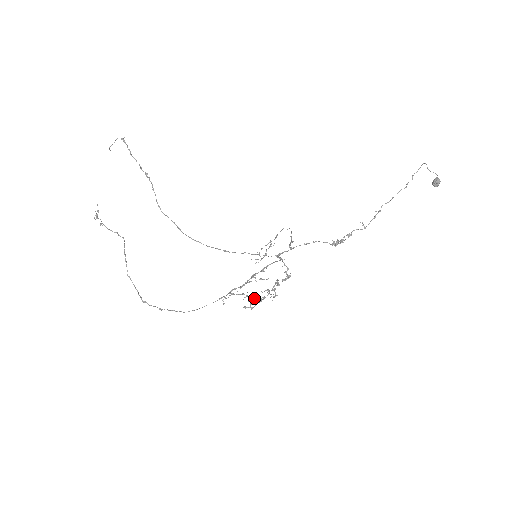
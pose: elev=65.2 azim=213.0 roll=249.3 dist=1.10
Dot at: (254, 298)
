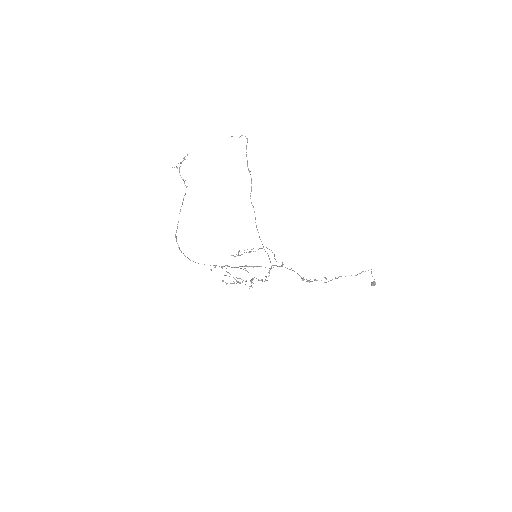
Dot at: occluded
